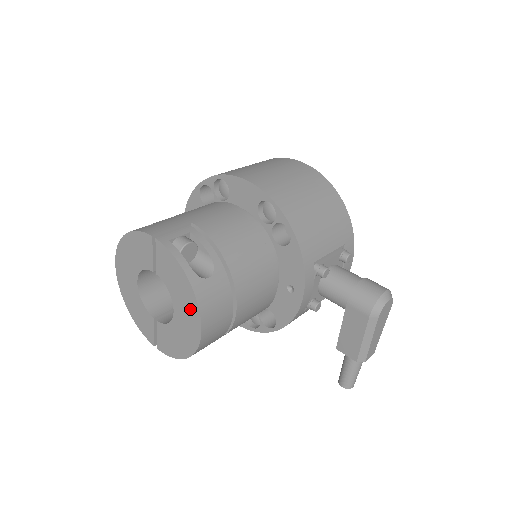
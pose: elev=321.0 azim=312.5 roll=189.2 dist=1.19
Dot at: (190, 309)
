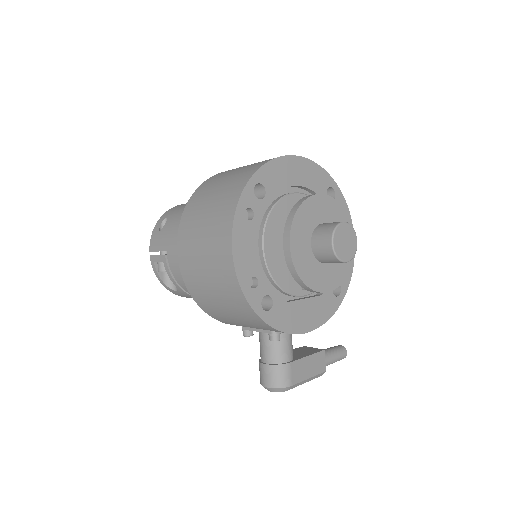
Dot at: occluded
